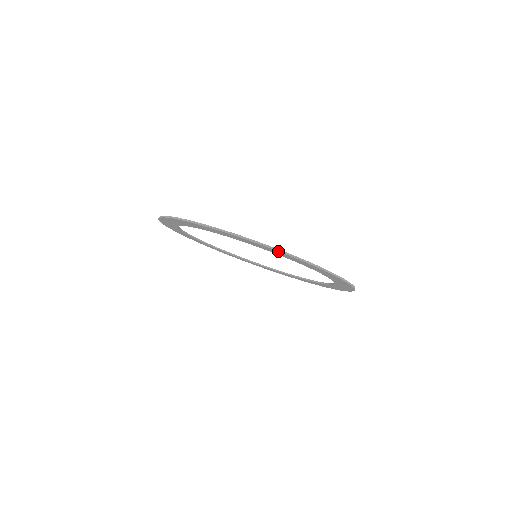
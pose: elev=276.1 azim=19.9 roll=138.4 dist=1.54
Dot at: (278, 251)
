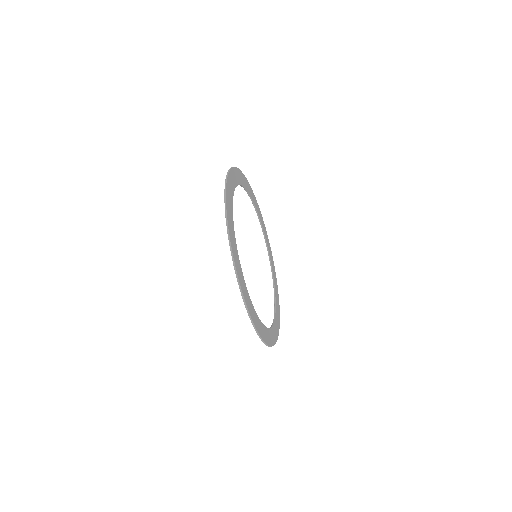
Dot at: (239, 287)
